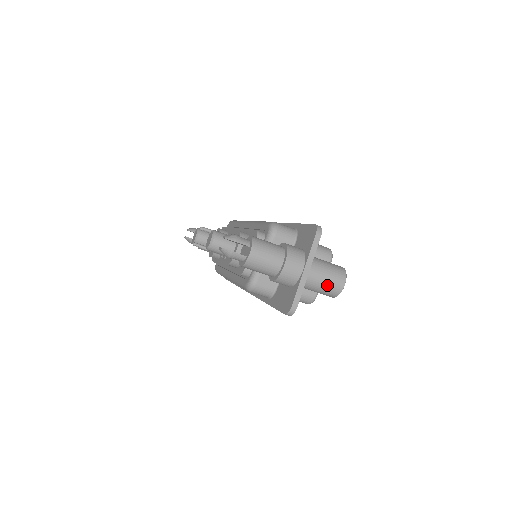
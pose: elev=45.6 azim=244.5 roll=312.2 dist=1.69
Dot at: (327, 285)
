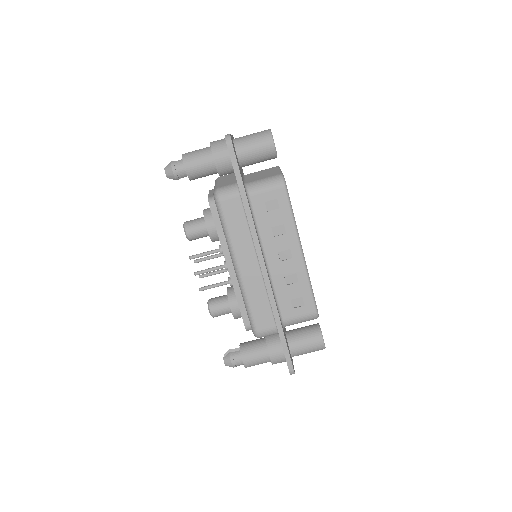
Dot at: (255, 134)
